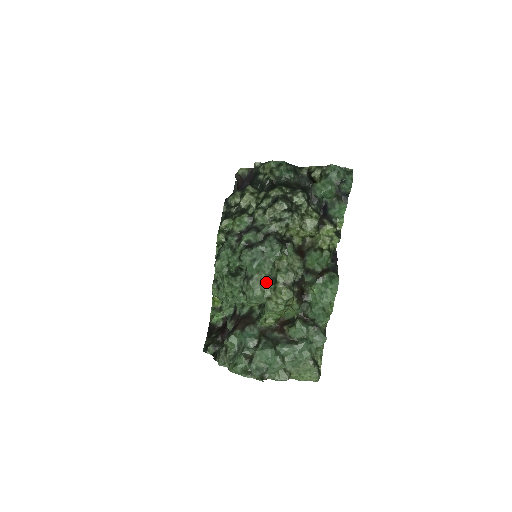
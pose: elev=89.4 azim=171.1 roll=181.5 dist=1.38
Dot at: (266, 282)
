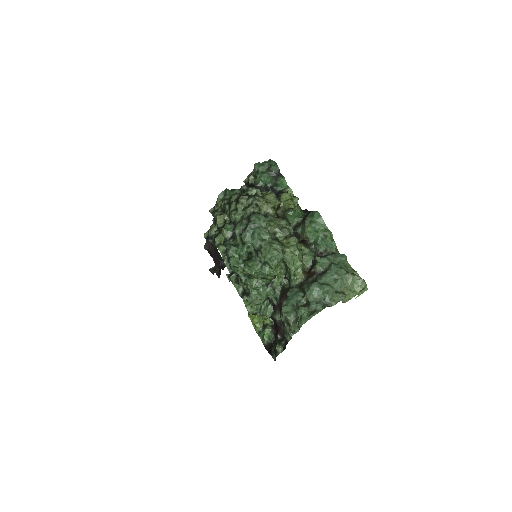
Dot at: (272, 243)
